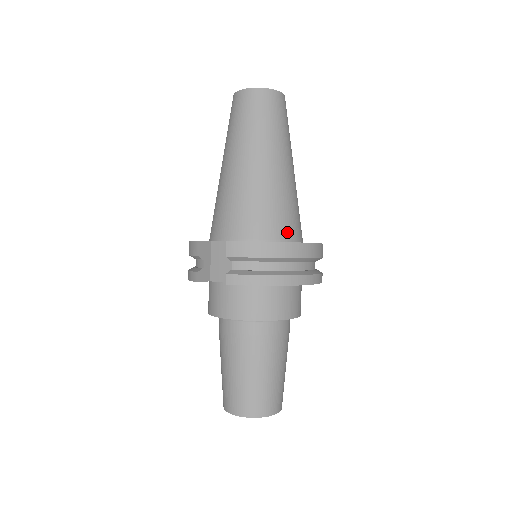
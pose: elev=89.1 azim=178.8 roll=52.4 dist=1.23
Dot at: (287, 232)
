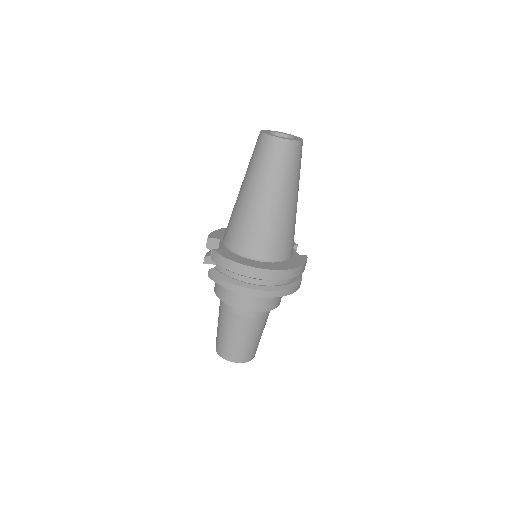
Dot at: (261, 254)
